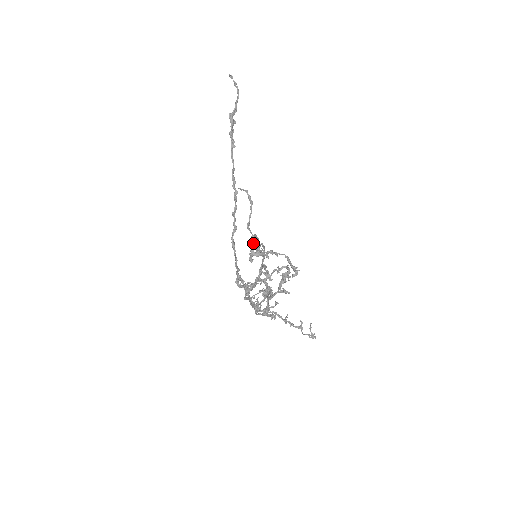
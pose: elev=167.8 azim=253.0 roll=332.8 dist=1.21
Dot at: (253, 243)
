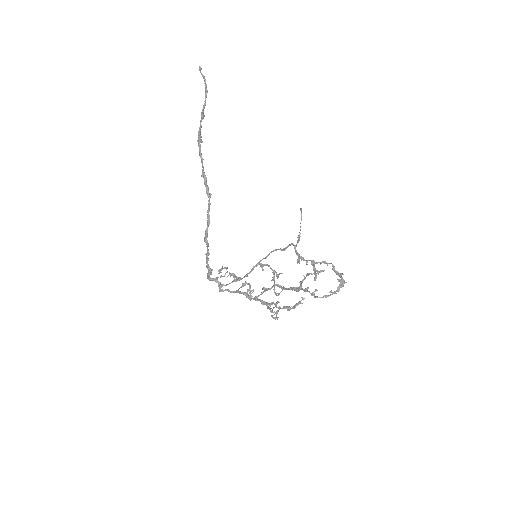
Dot at: (296, 252)
